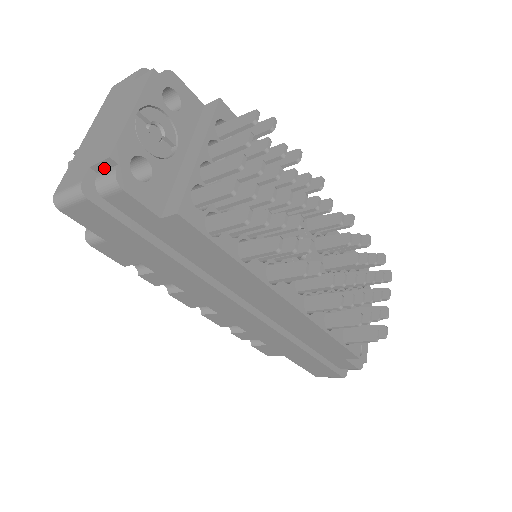
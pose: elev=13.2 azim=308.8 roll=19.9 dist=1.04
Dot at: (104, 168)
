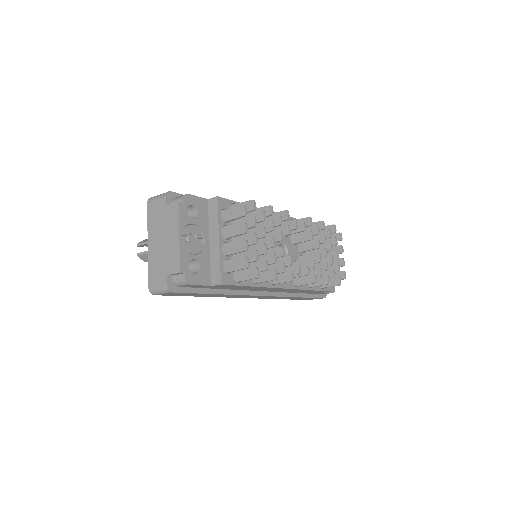
Dot at: (176, 274)
